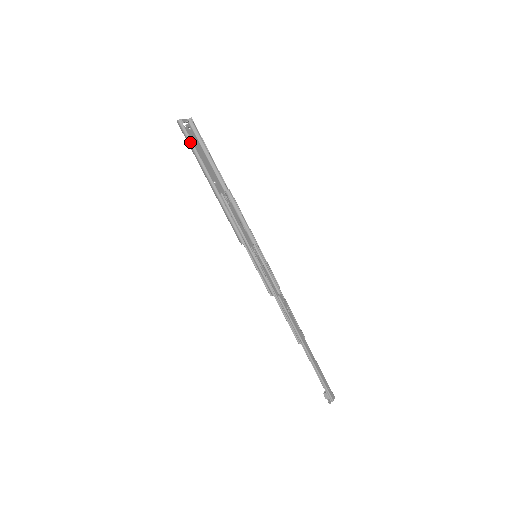
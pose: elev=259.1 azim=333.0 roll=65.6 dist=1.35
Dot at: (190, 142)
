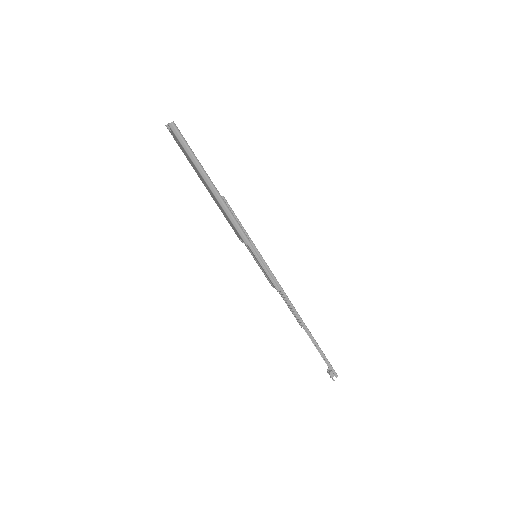
Dot at: (187, 145)
